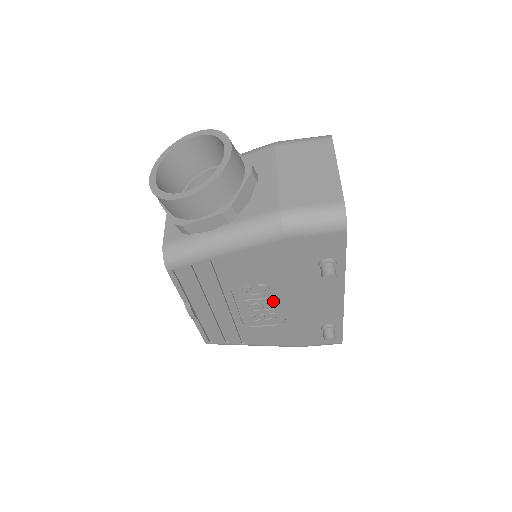
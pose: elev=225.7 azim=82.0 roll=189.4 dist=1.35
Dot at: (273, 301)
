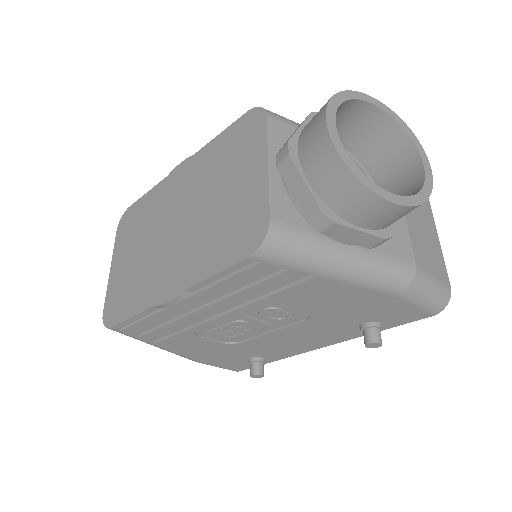
Dot at: (266, 326)
